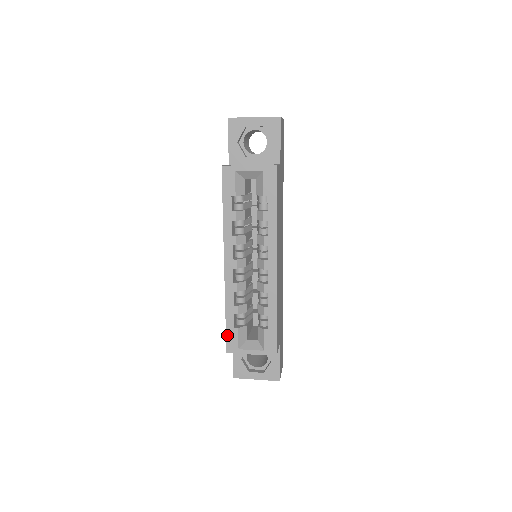
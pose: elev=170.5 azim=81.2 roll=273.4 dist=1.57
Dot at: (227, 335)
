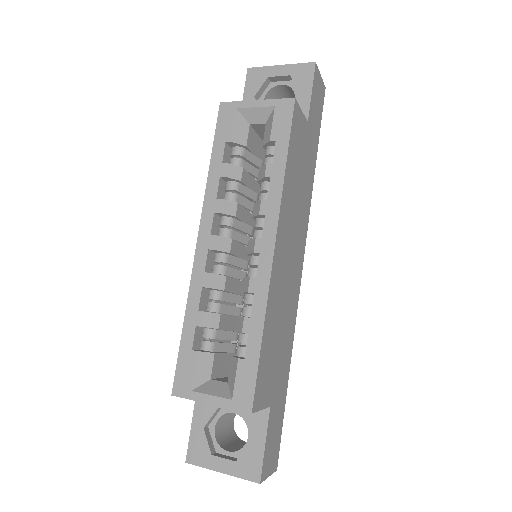
Dot at: (179, 362)
